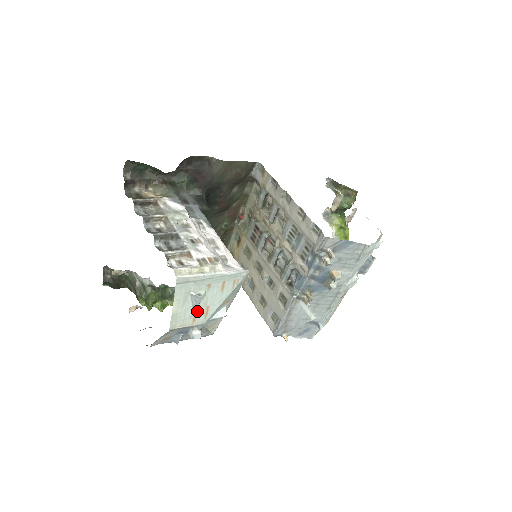
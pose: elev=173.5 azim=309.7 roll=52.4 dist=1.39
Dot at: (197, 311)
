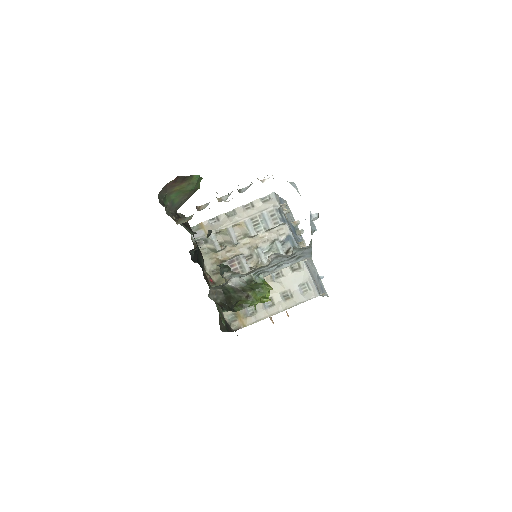
Dot at: occluded
